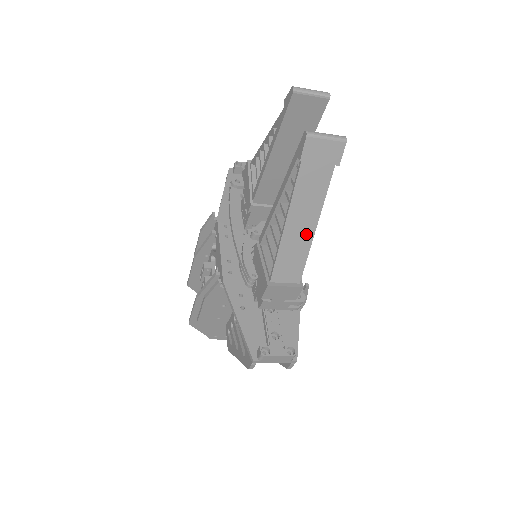
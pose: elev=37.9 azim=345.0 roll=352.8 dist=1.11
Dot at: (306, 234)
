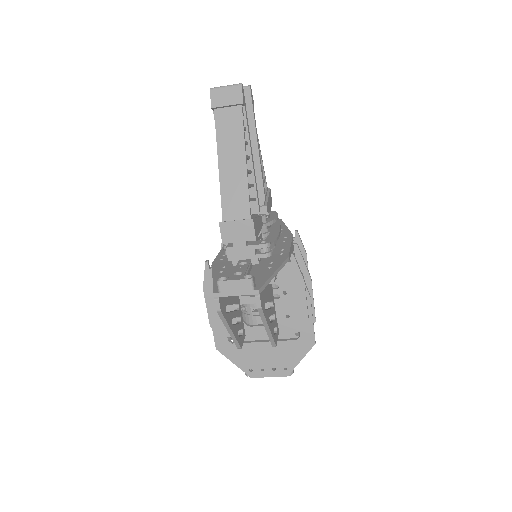
Dot at: (239, 169)
